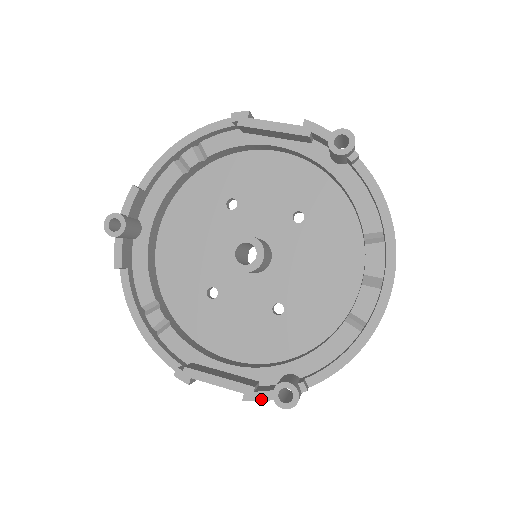
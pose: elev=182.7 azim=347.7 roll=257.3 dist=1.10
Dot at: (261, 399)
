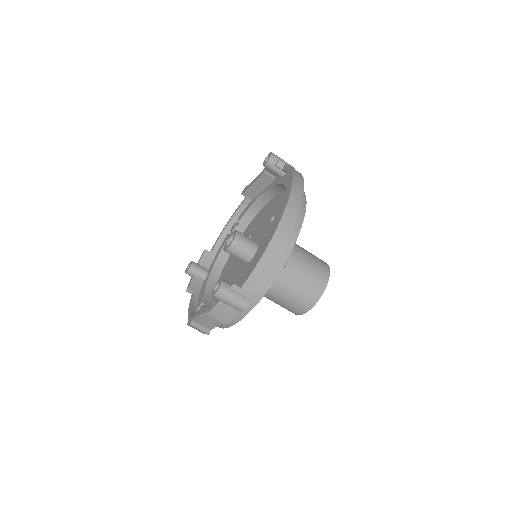
Dot at: (214, 306)
